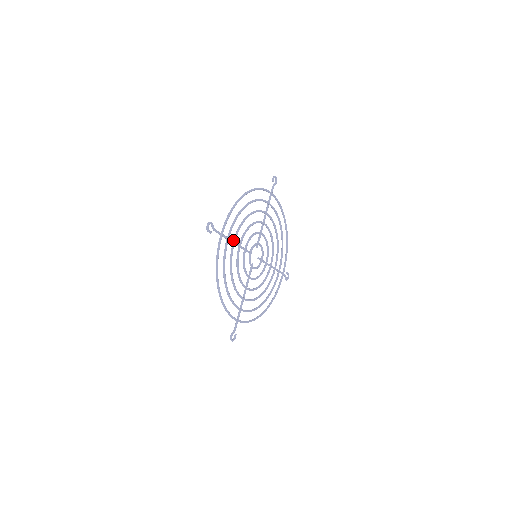
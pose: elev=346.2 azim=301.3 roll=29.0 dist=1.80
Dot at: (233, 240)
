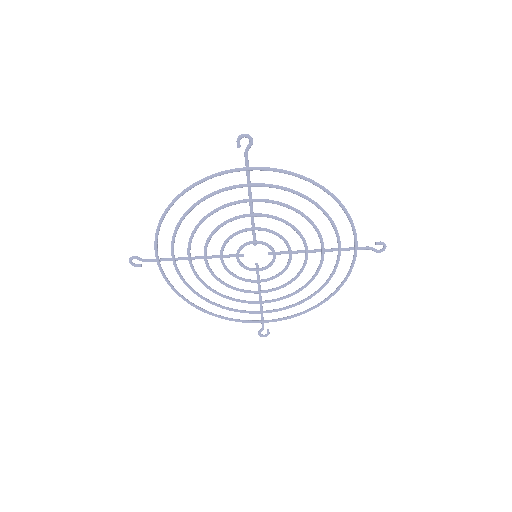
Dot at: (188, 258)
